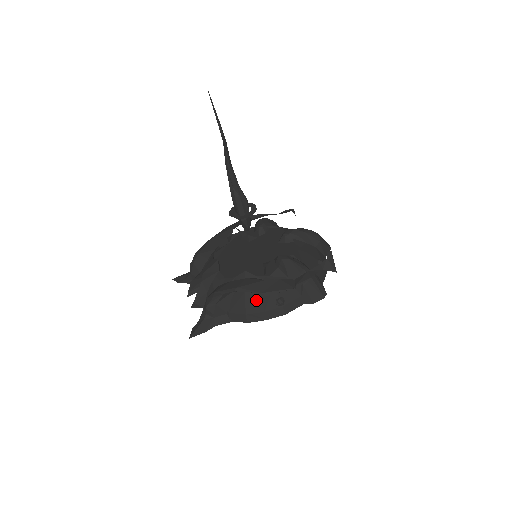
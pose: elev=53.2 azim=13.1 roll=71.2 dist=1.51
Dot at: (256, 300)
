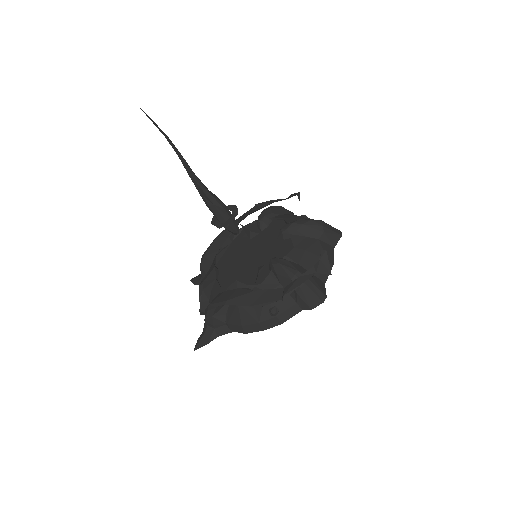
Dot at: (249, 311)
